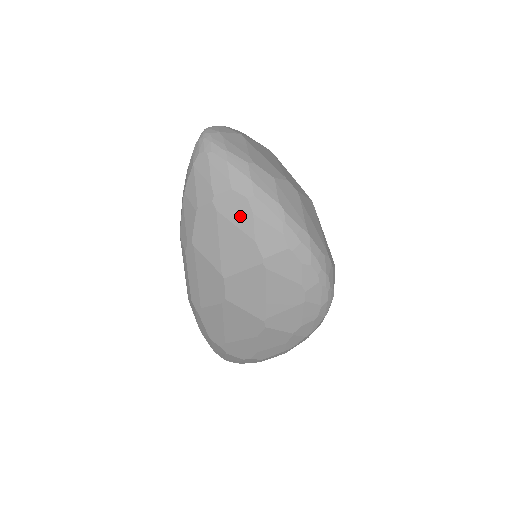
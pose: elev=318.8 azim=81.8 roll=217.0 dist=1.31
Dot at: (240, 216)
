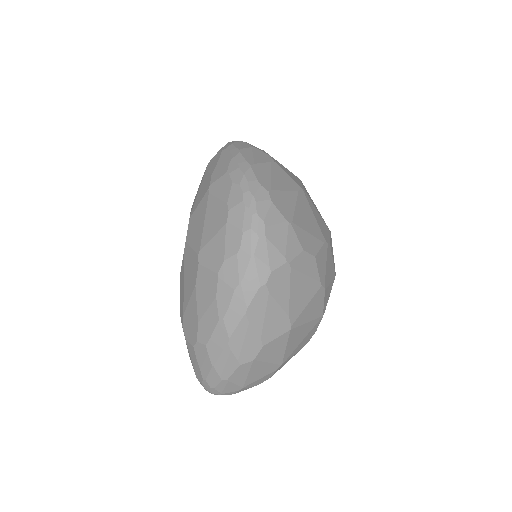
Dot at: (214, 164)
